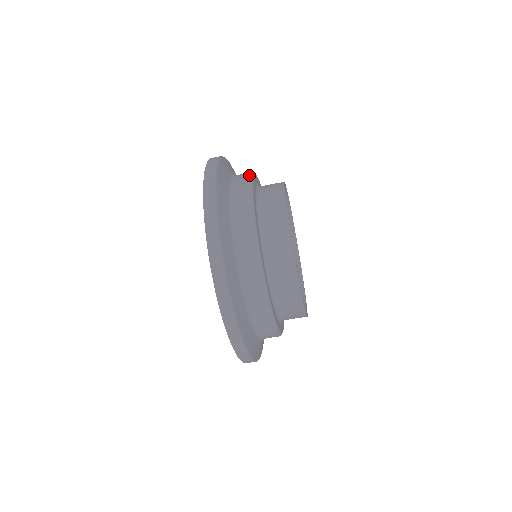
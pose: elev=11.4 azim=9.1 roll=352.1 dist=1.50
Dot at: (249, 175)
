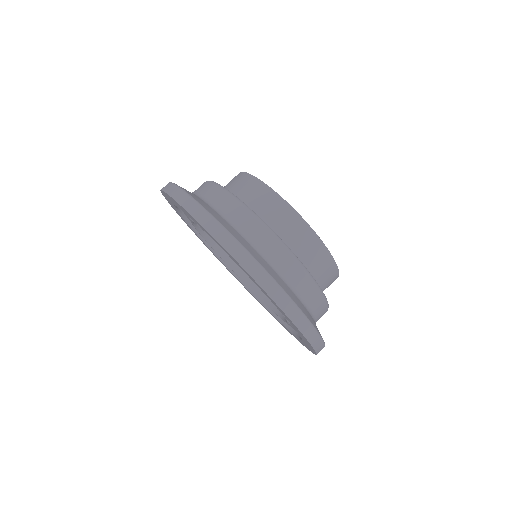
Dot at: occluded
